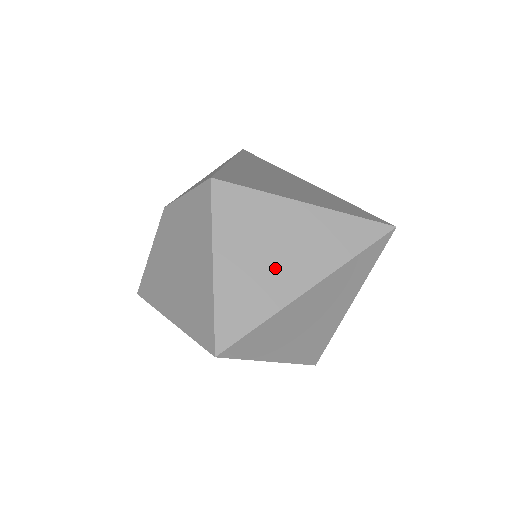
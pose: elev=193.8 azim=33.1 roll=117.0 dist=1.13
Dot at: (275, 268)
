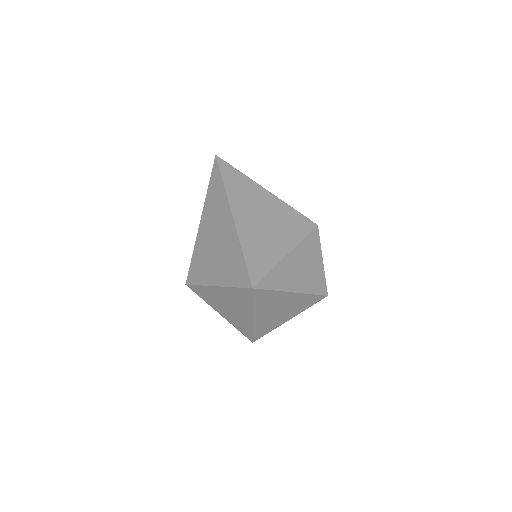
Dot at: (235, 313)
